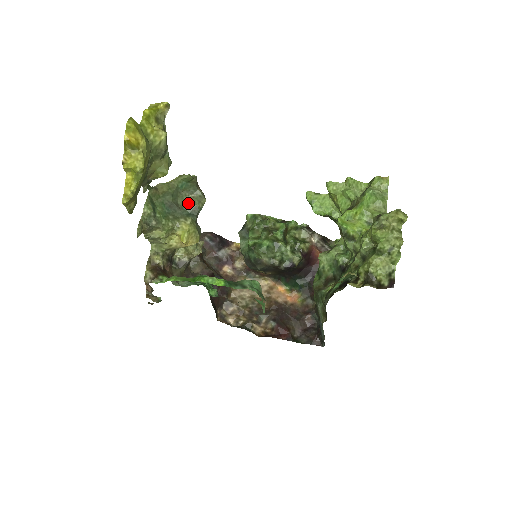
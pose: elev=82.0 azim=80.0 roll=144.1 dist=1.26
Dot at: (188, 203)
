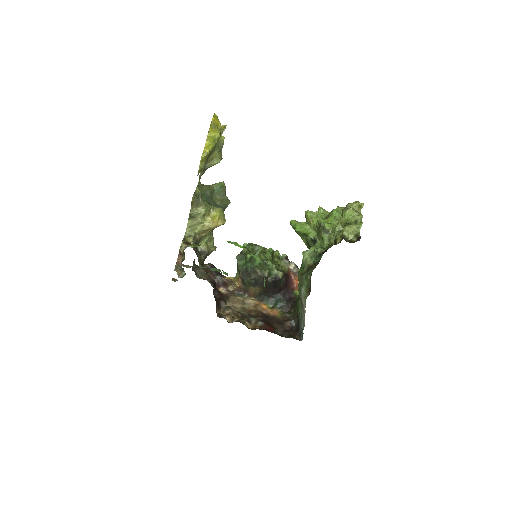
Dot at: (219, 201)
